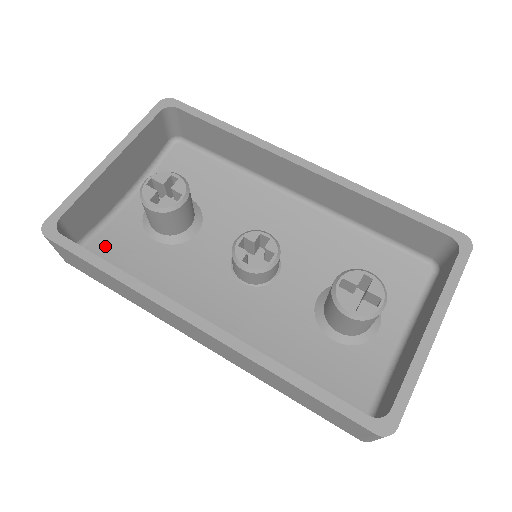
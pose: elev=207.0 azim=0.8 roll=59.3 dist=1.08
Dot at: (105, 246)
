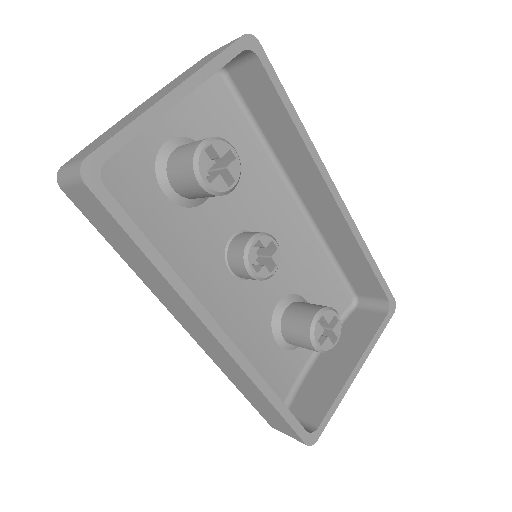
Dot at: (111, 182)
